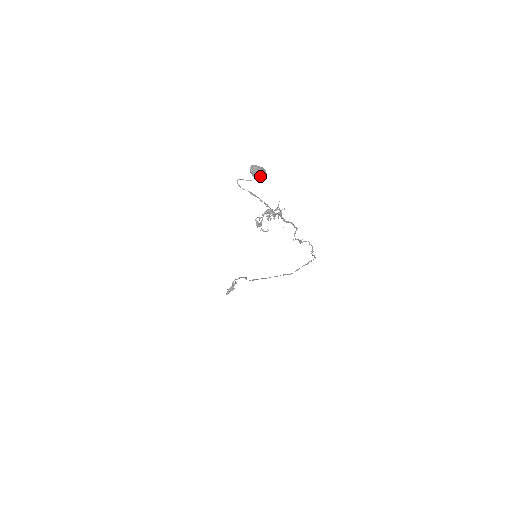
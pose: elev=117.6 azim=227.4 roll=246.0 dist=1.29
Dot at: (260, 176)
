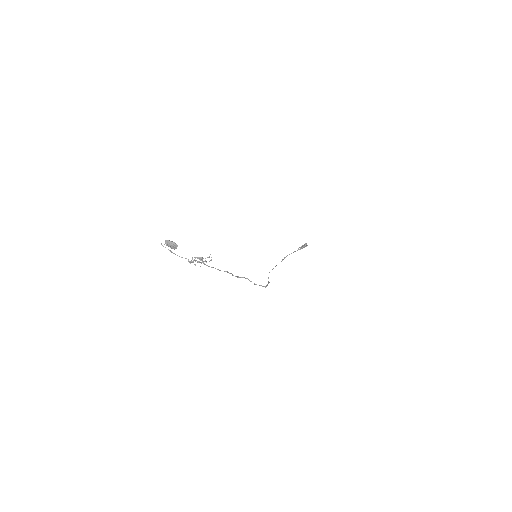
Dot at: (171, 247)
